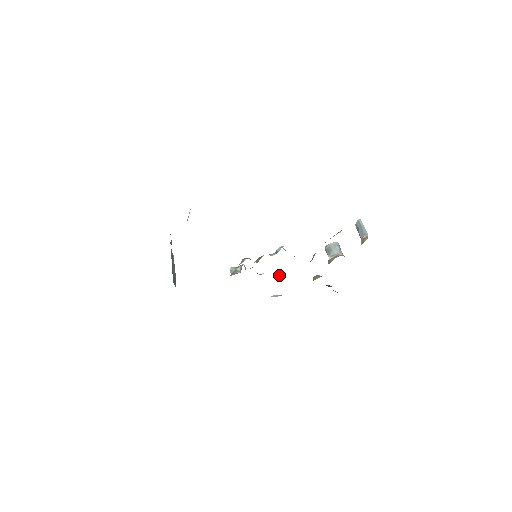
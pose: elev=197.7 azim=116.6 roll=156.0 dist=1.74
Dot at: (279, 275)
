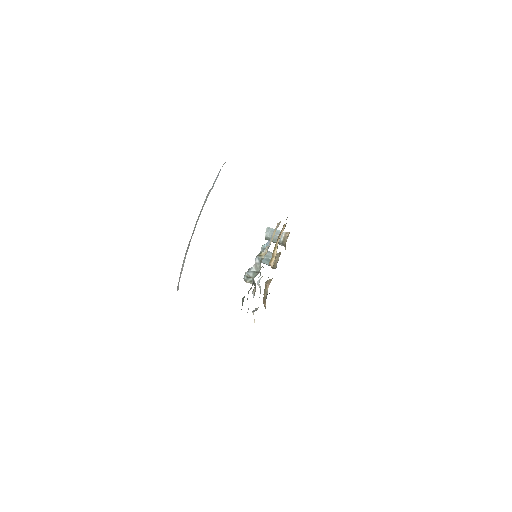
Dot at: occluded
